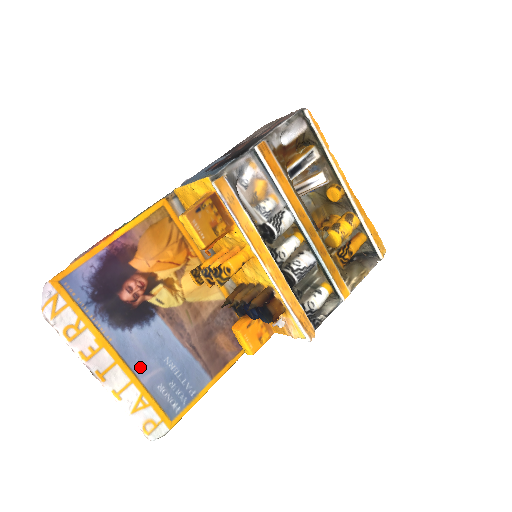
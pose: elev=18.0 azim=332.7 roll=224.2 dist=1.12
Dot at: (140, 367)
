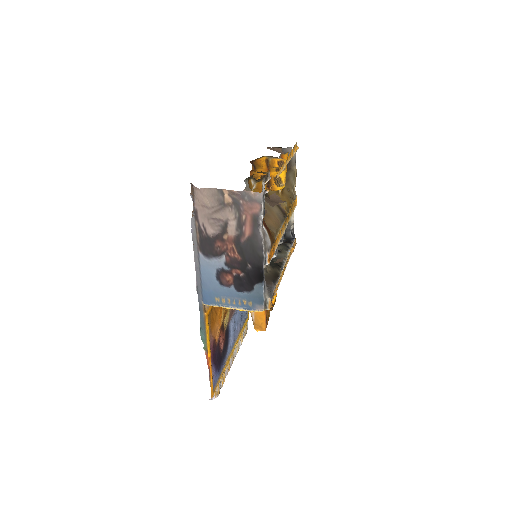
Dot at: (236, 337)
